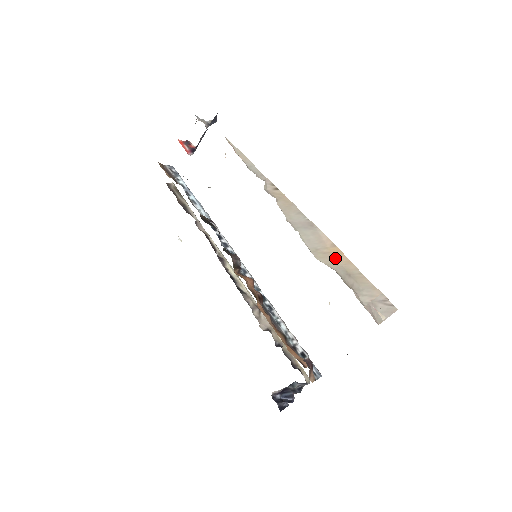
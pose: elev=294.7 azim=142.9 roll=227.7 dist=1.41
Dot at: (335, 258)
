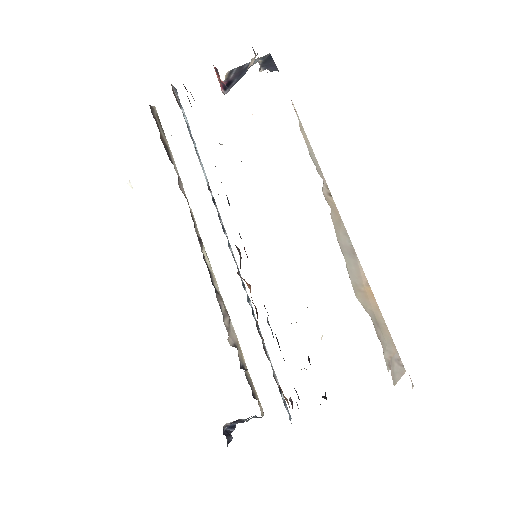
Dot at: (368, 300)
